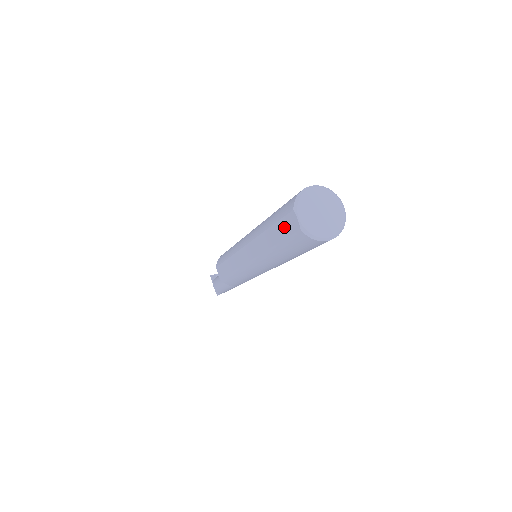
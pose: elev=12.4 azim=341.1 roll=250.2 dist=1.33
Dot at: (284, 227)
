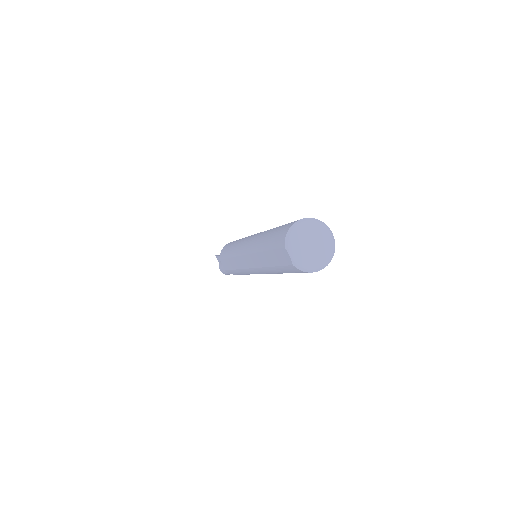
Dot at: (278, 257)
